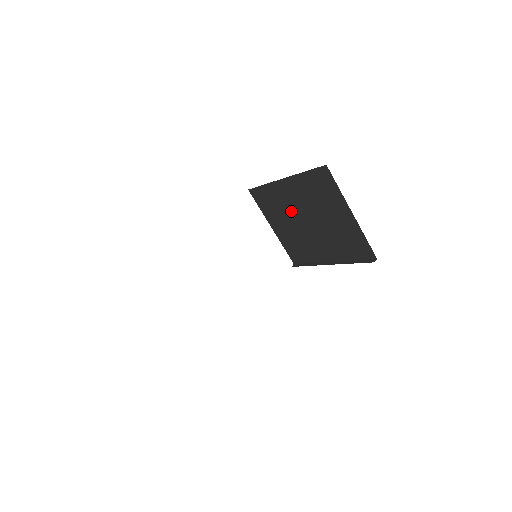
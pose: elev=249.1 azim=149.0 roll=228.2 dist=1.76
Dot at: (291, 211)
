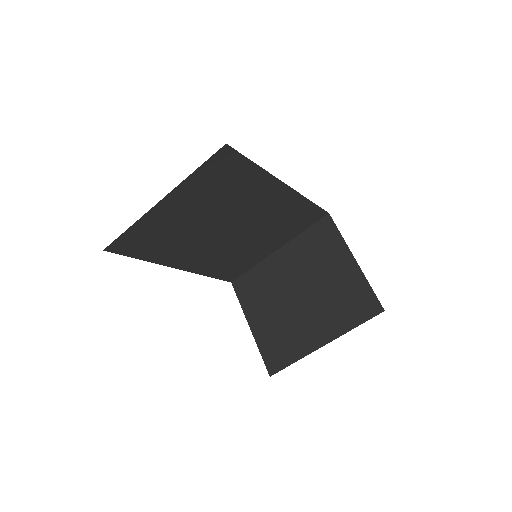
Dot at: (280, 289)
